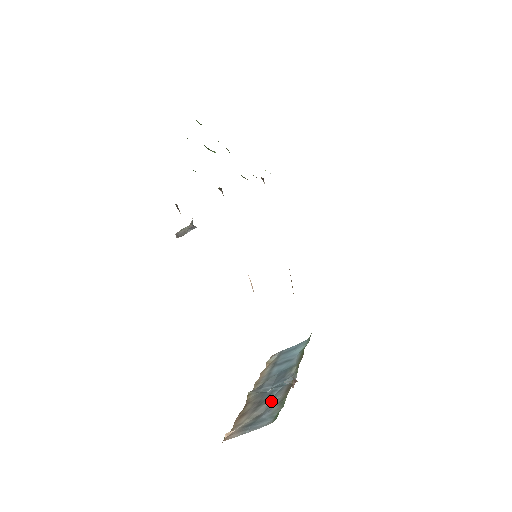
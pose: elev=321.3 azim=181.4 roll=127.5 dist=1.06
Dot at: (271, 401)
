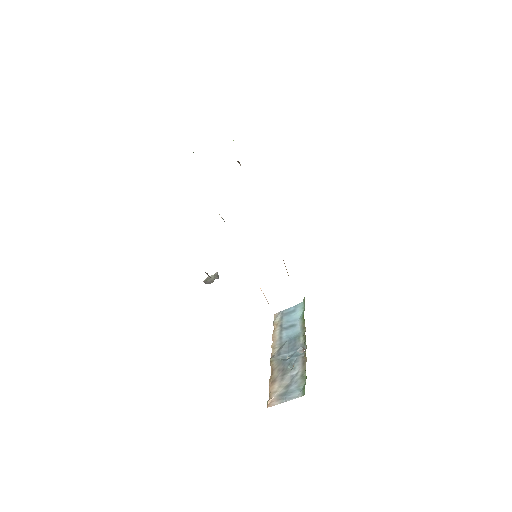
Dot at: (293, 372)
